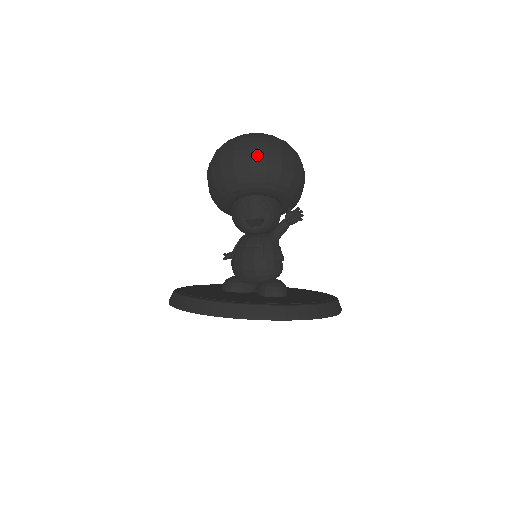
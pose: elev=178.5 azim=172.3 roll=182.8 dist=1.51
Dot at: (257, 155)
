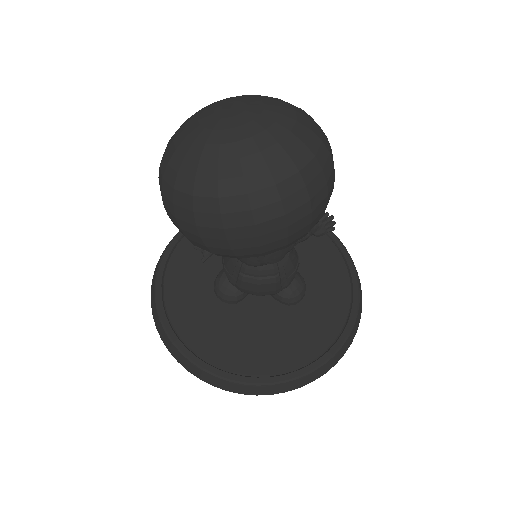
Dot at: (298, 220)
